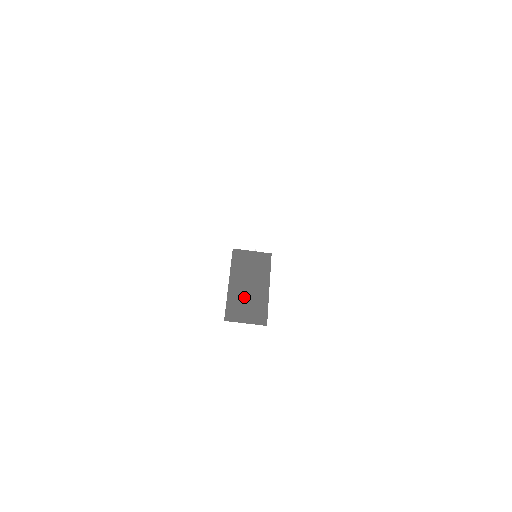
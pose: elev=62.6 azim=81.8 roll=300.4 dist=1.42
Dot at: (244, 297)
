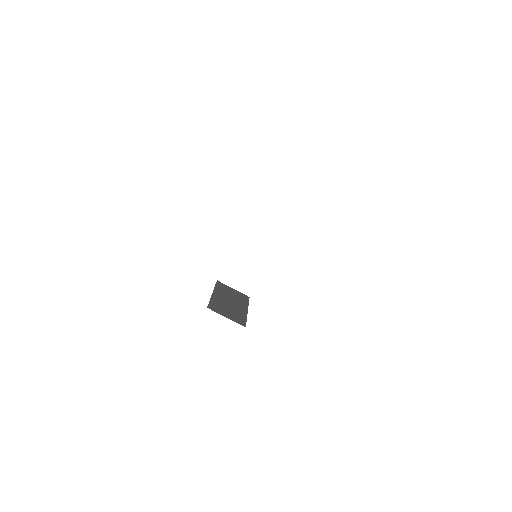
Dot at: (226, 305)
